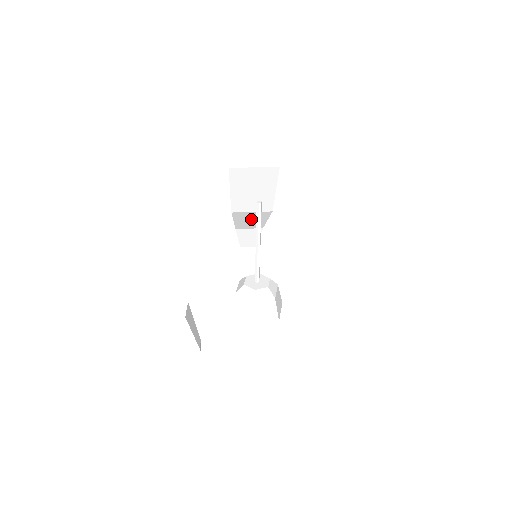
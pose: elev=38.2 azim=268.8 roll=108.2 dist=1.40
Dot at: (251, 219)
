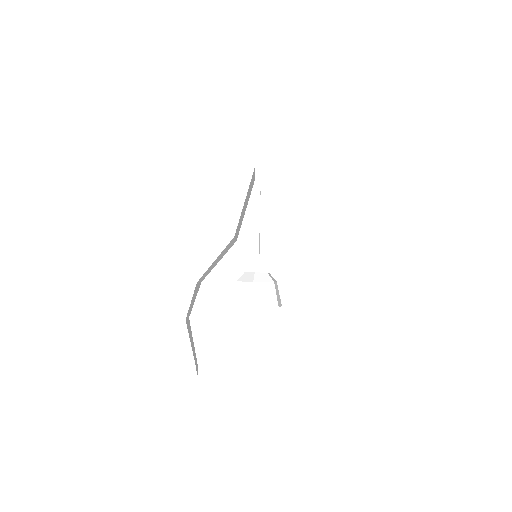
Dot at: (252, 251)
